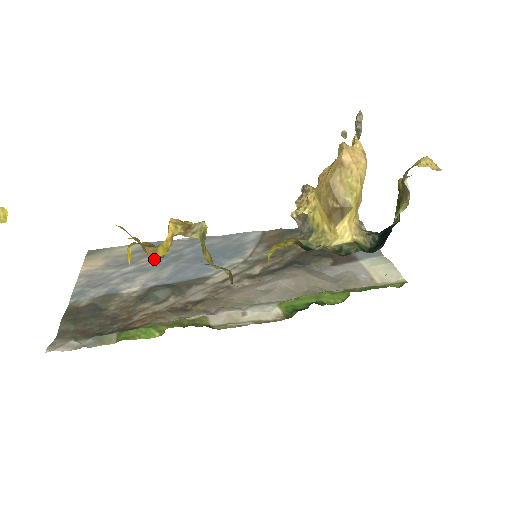
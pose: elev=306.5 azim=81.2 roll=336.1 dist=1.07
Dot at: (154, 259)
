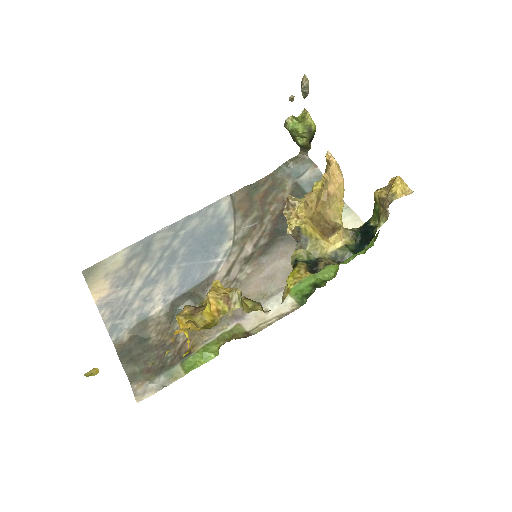
Dot at: (153, 265)
